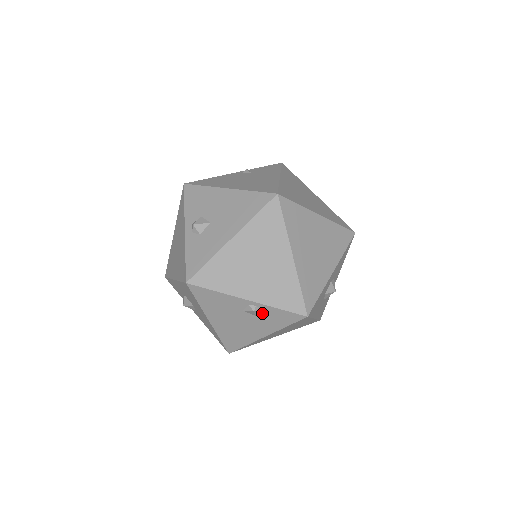
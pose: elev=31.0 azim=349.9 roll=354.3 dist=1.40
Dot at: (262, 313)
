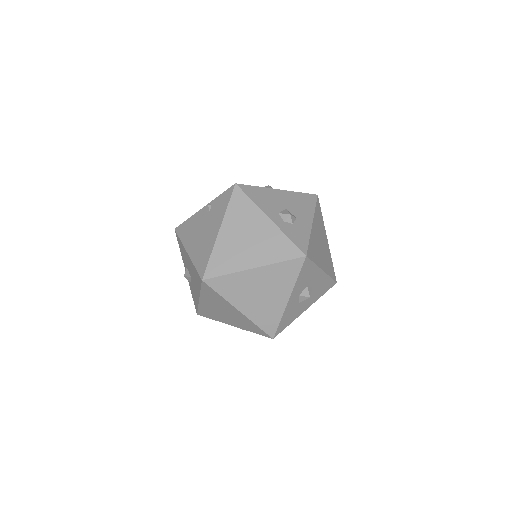
Dot at: occluded
